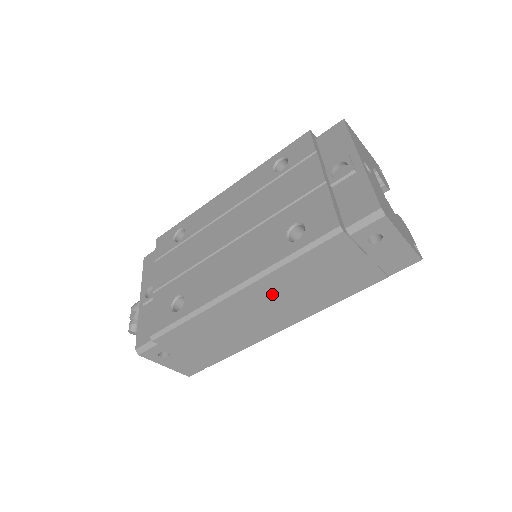
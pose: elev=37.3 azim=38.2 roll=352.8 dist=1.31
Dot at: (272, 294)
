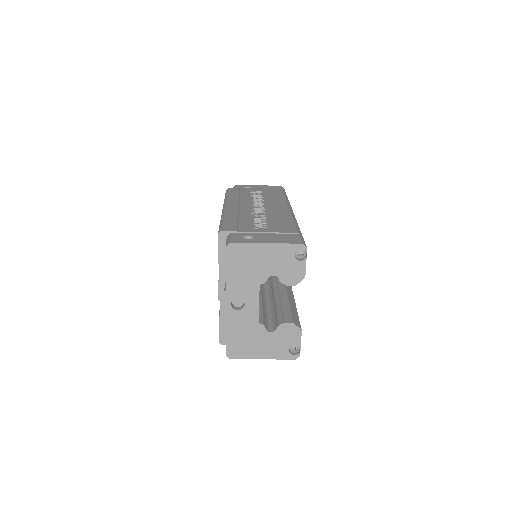
Dot at: occluded
